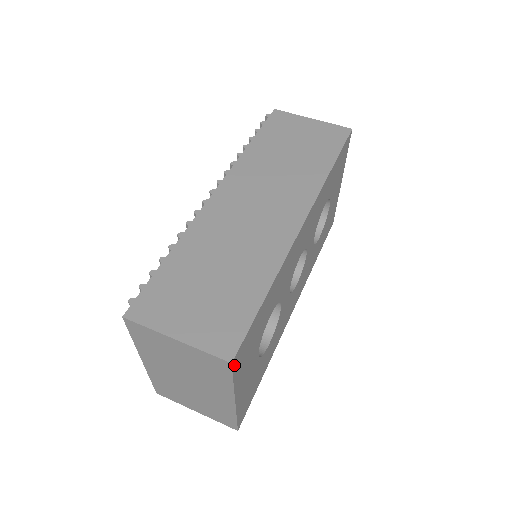
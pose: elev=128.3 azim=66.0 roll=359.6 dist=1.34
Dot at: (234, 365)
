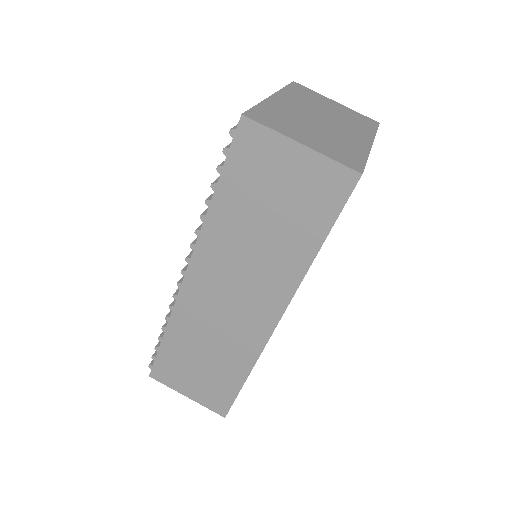
Dot at: occluded
